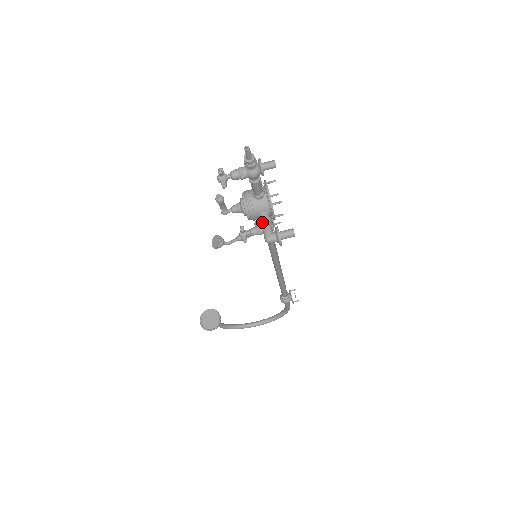
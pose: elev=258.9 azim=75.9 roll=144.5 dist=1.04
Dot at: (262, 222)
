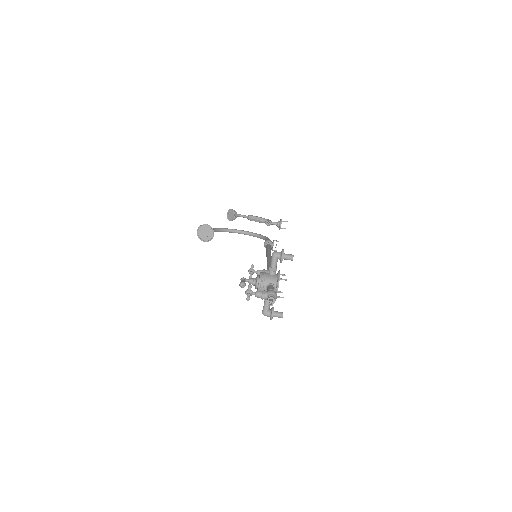
Dot at: (265, 301)
